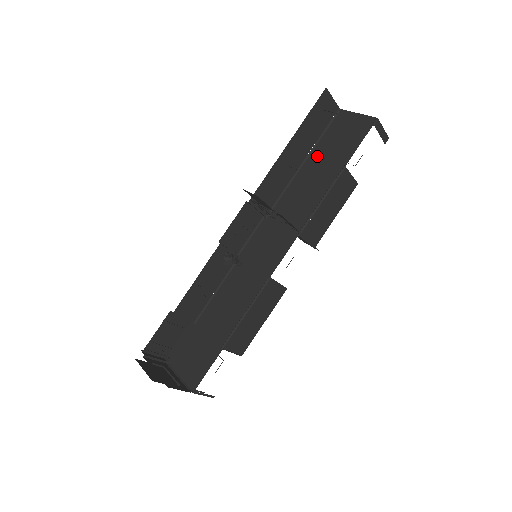
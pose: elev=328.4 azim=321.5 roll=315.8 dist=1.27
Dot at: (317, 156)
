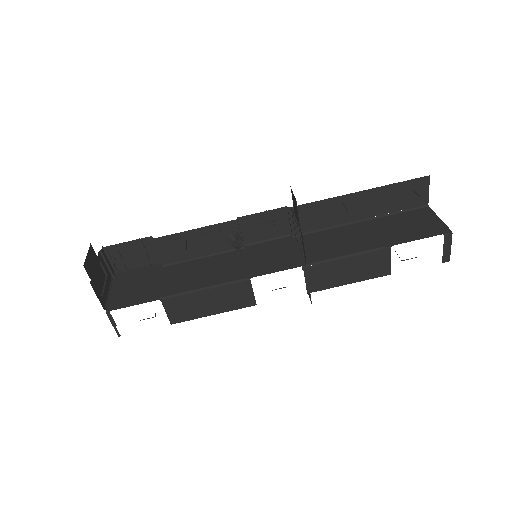
Dot at: (376, 224)
